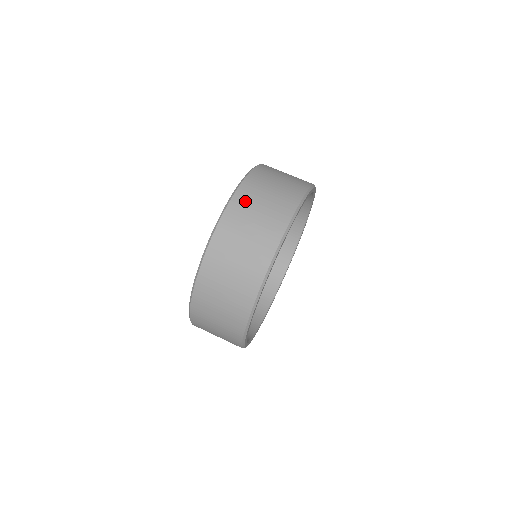
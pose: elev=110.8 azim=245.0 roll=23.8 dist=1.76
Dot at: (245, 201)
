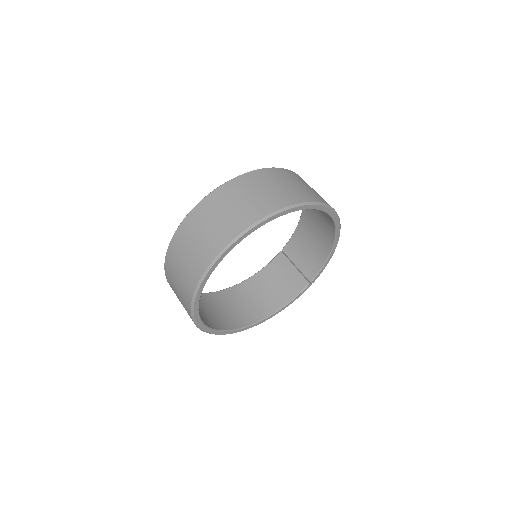
Dot at: (286, 175)
